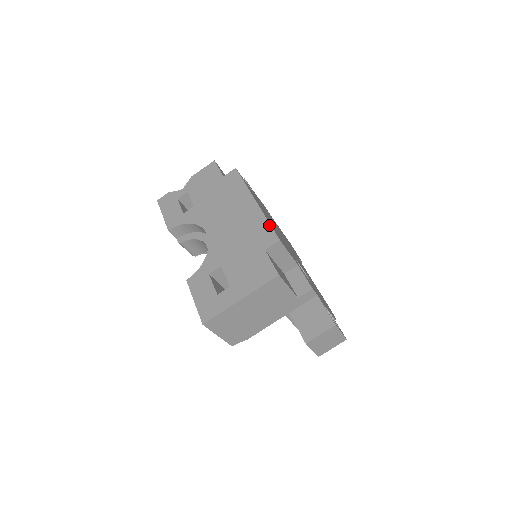
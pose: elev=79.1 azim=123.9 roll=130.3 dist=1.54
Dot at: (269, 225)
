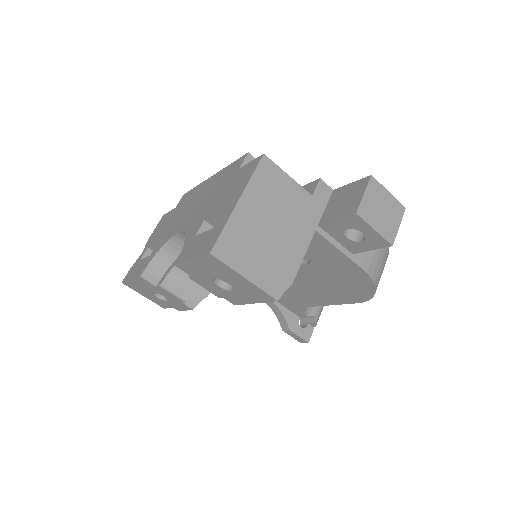
Dot at: (232, 163)
